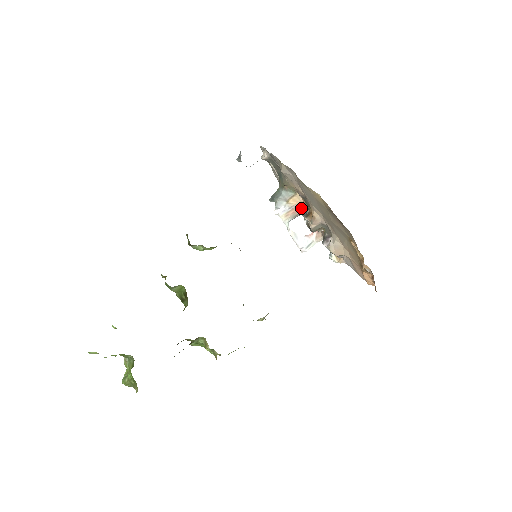
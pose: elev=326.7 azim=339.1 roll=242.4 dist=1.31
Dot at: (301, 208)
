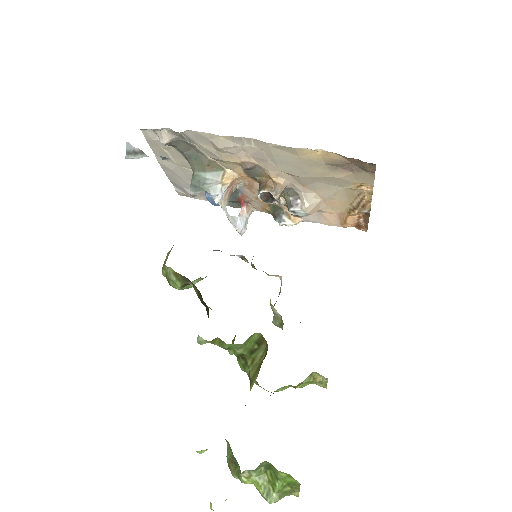
Dot at: (233, 185)
